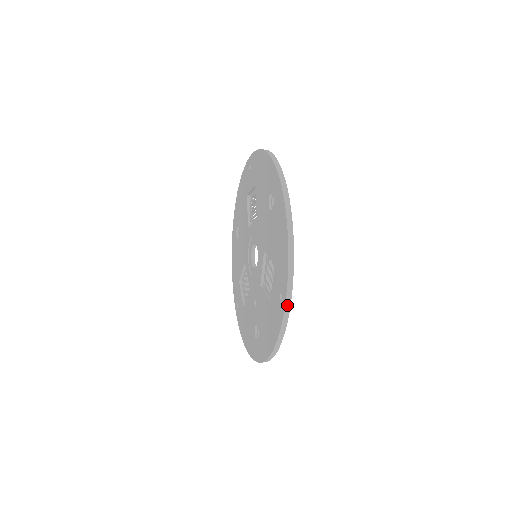
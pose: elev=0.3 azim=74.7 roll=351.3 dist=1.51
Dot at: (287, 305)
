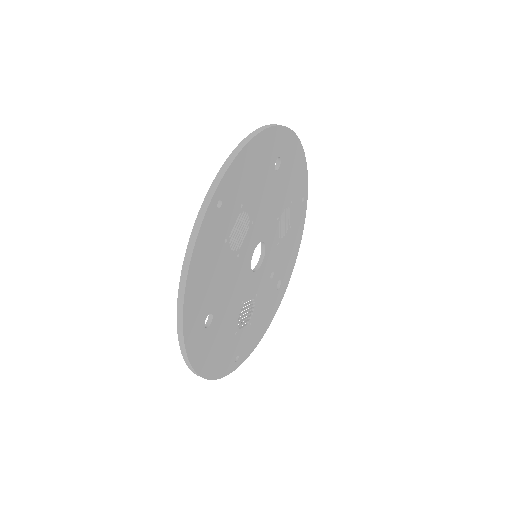
Dot at: occluded
